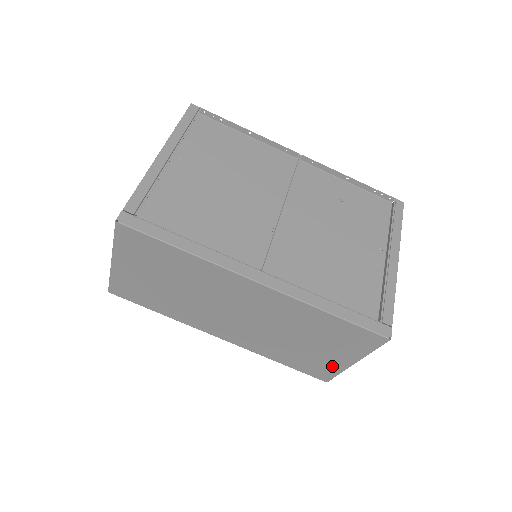
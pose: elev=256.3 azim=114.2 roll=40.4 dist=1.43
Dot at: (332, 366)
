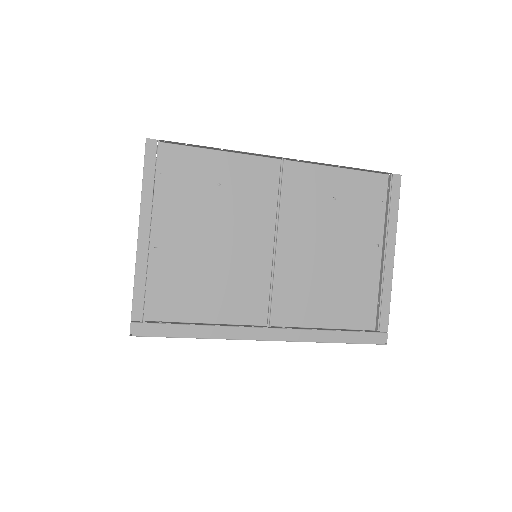
Dot at: occluded
